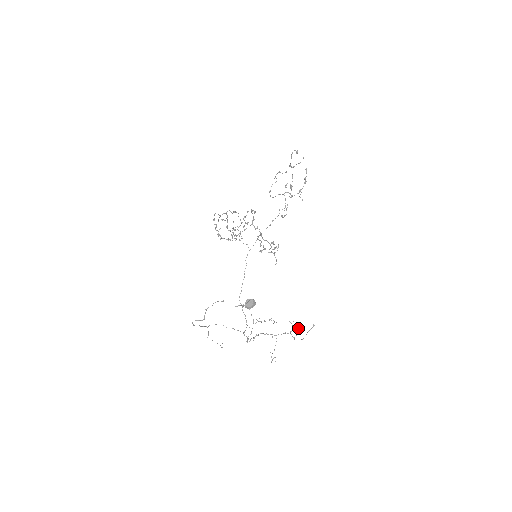
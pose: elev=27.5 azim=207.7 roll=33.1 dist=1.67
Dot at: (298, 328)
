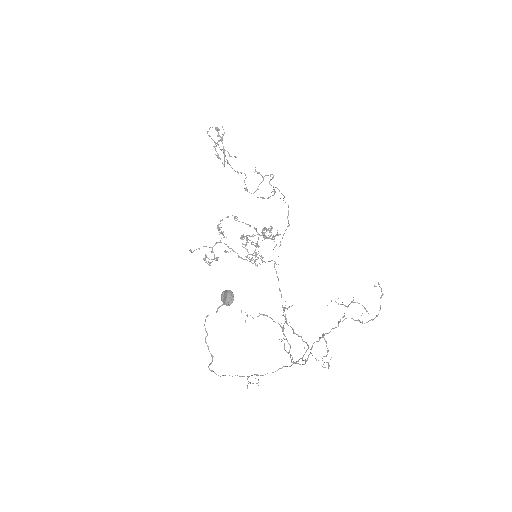
Dot at: occluded
